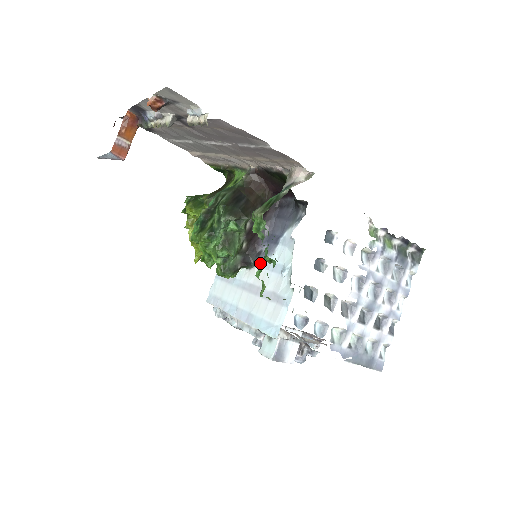
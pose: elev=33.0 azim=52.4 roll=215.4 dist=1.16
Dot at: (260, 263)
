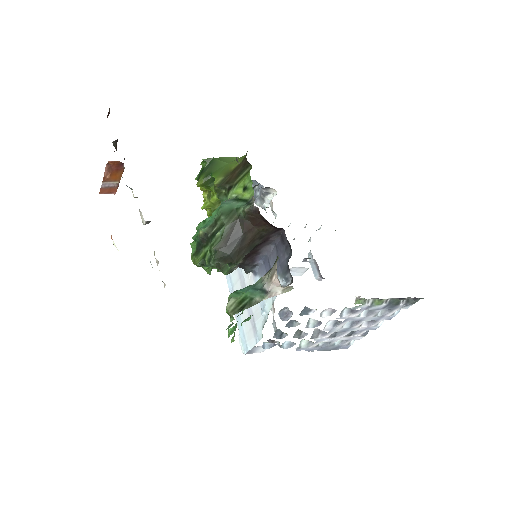
Dot at: (254, 274)
